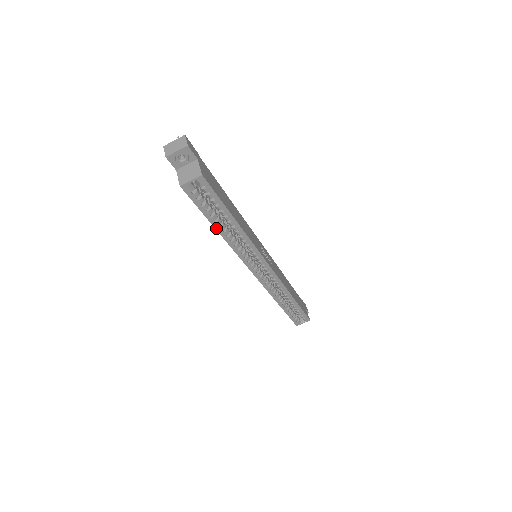
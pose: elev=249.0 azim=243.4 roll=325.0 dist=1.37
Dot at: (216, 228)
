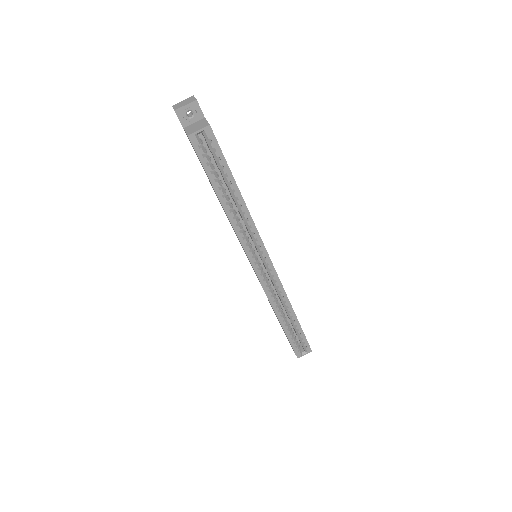
Dot at: (219, 198)
